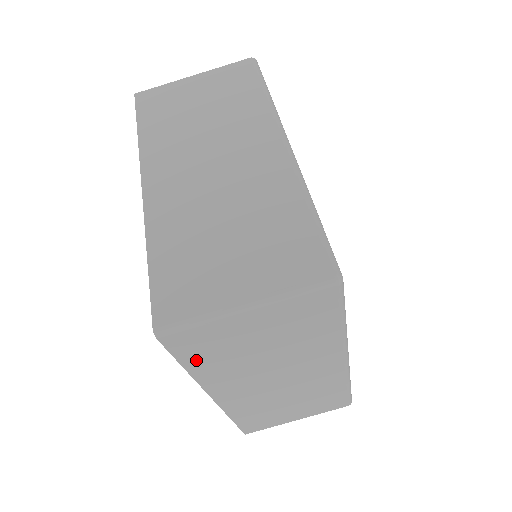
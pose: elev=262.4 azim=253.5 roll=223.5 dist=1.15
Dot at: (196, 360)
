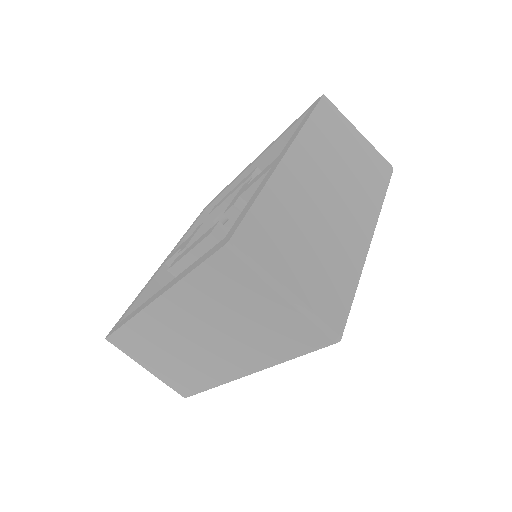
Dot at: (205, 278)
